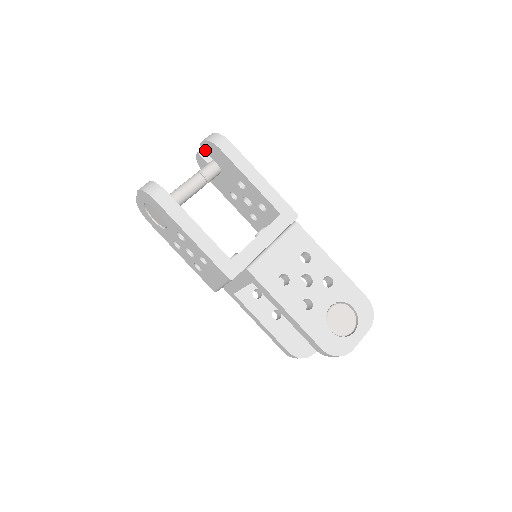
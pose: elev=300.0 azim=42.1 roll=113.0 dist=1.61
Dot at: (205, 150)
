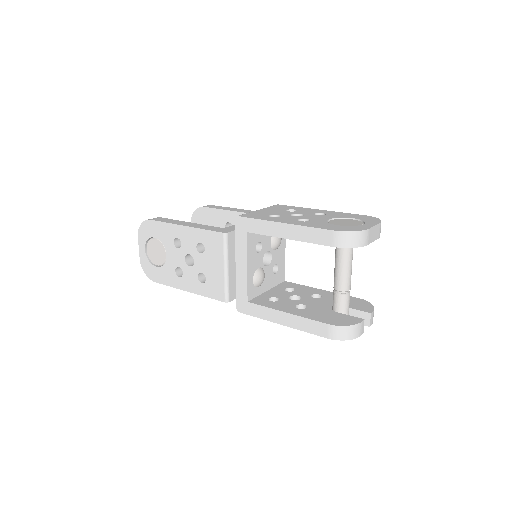
Dot at: occluded
